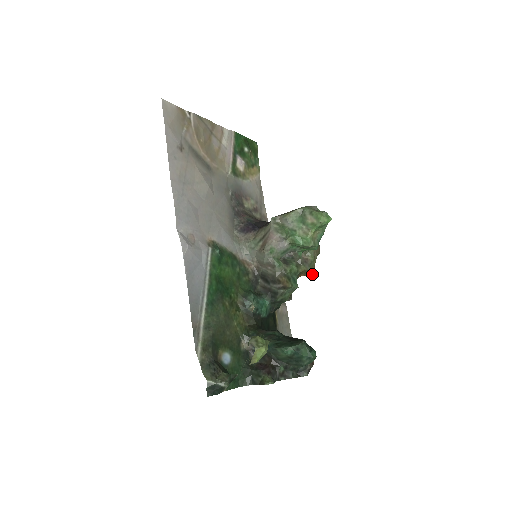
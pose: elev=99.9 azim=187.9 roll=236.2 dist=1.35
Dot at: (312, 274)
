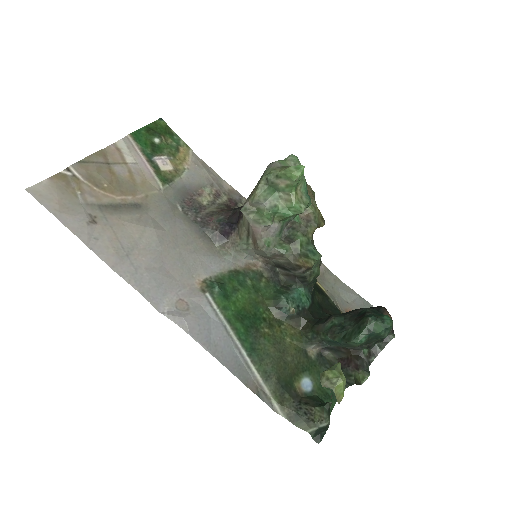
Dot at: (323, 222)
